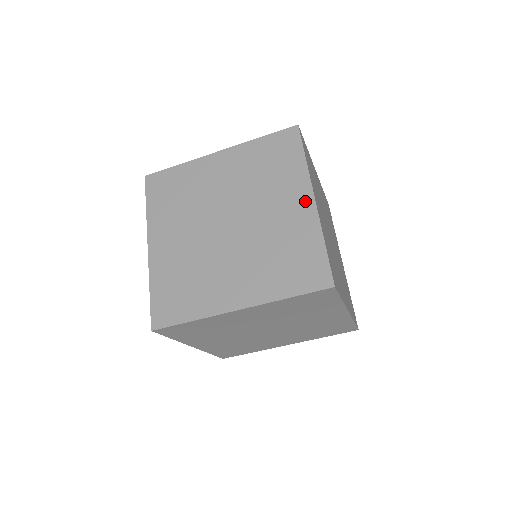
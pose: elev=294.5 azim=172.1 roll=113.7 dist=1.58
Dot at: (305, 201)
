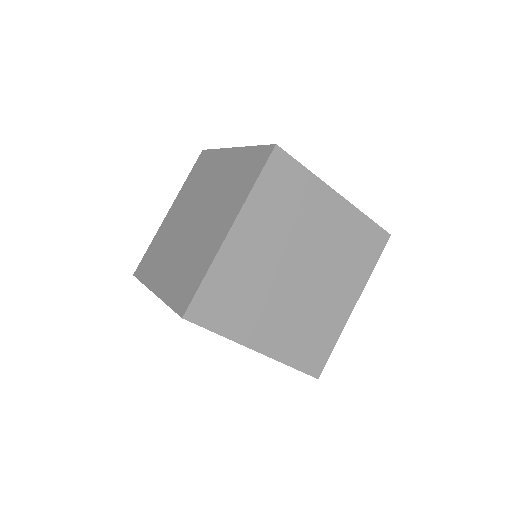
Dot at: (350, 303)
